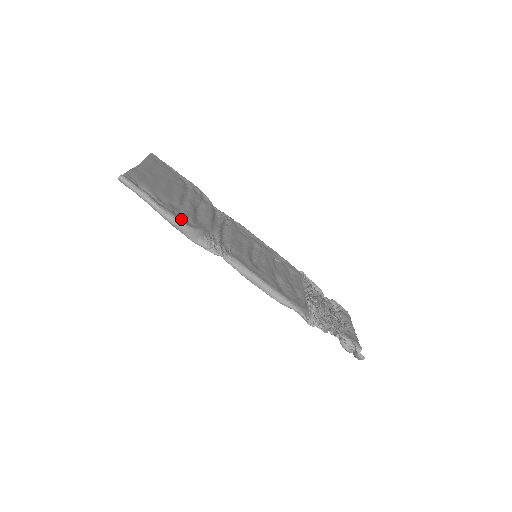
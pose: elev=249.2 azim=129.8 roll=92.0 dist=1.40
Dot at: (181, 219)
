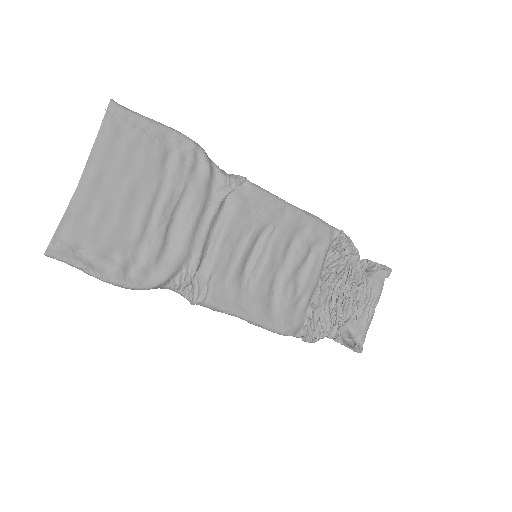
Dot at: (135, 279)
